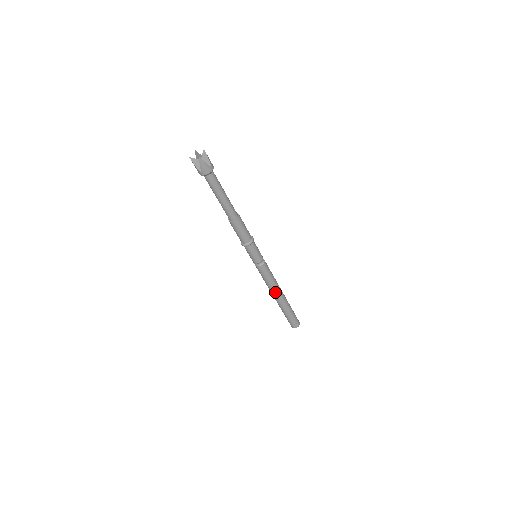
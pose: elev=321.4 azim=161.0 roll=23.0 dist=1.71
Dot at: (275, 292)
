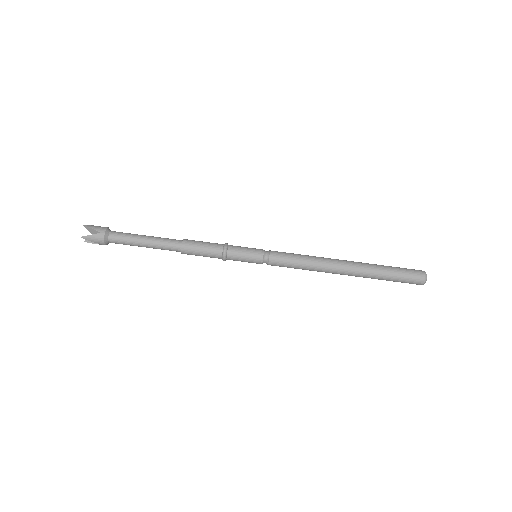
Dot at: (328, 270)
